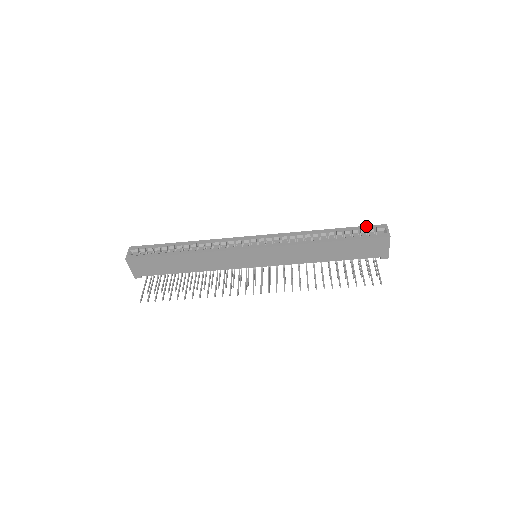
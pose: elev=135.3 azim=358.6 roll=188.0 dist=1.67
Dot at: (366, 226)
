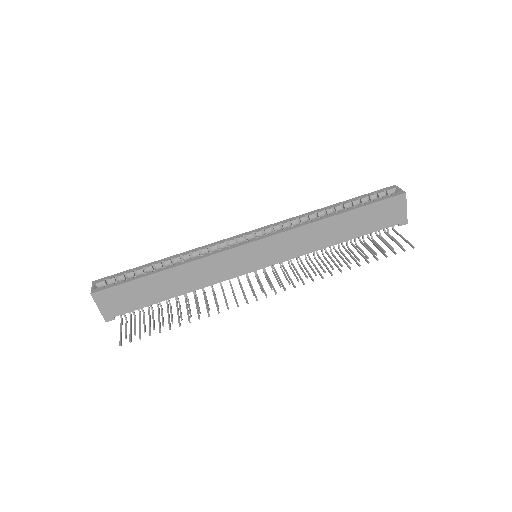
Dot at: (373, 192)
